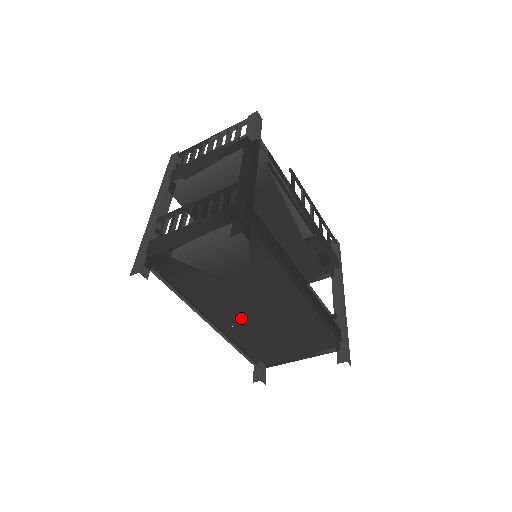
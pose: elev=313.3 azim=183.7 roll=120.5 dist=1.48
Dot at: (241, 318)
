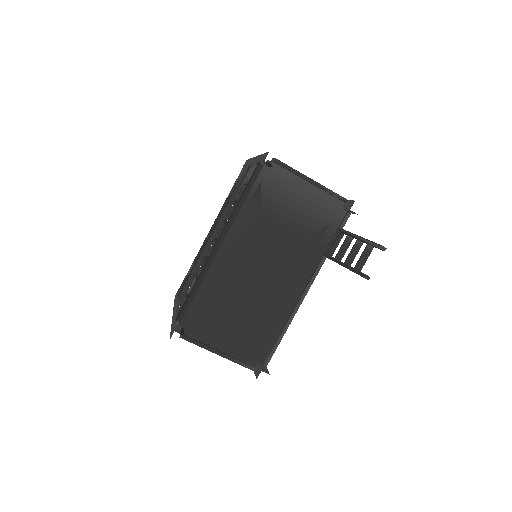
Dot at: (239, 270)
